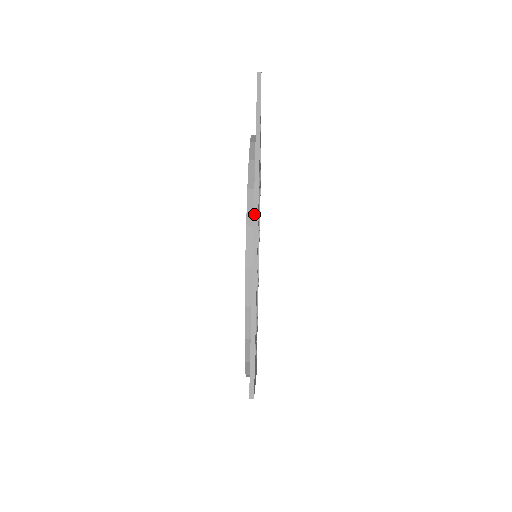
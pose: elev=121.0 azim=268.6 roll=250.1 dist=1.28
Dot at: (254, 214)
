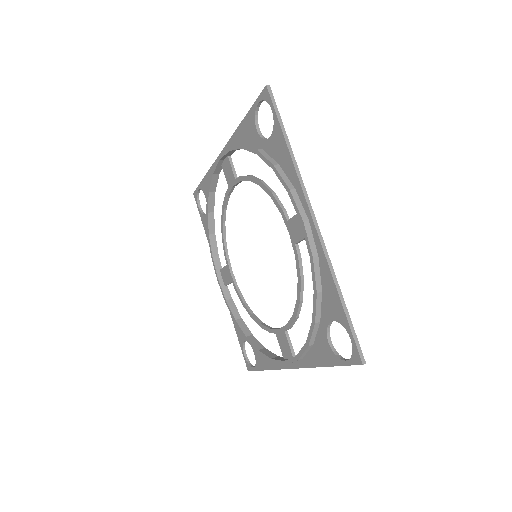
Dot at: occluded
